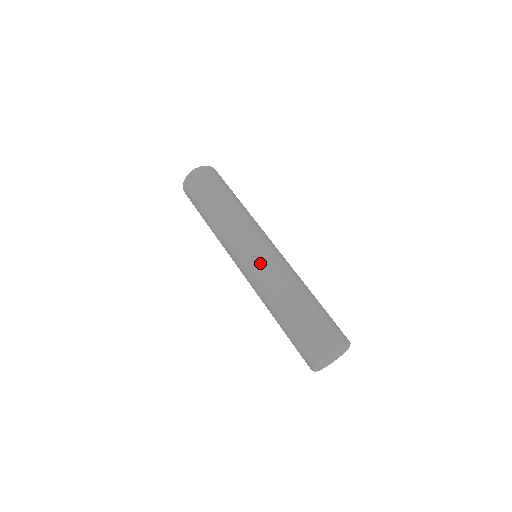
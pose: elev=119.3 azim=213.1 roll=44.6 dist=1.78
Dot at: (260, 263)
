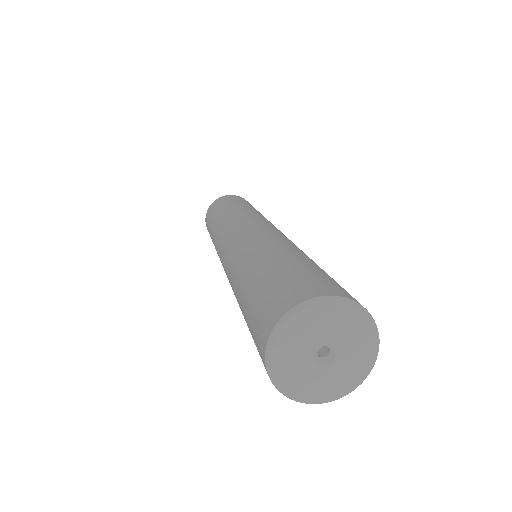
Dot at: occluded
